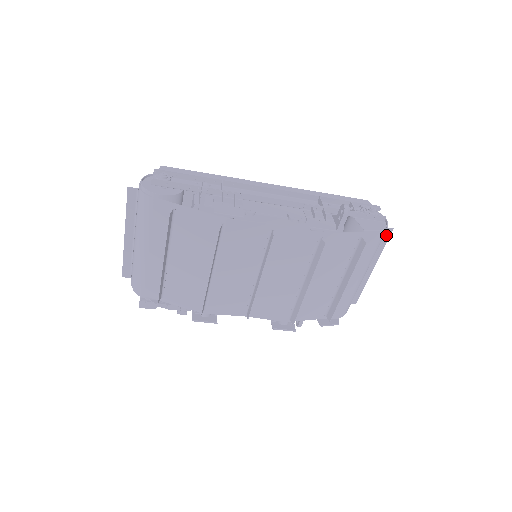
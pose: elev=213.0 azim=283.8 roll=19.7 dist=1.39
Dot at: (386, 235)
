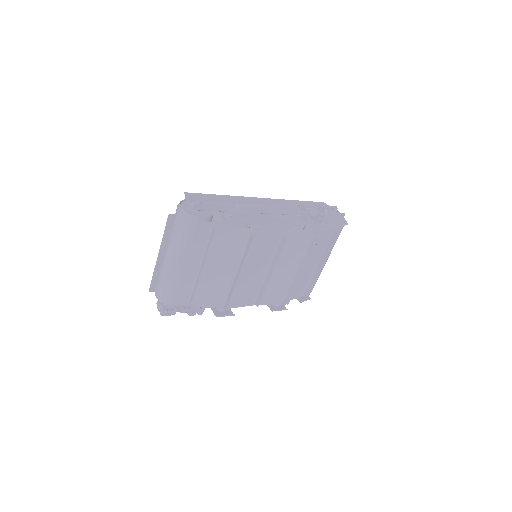
Dot at: occluded
